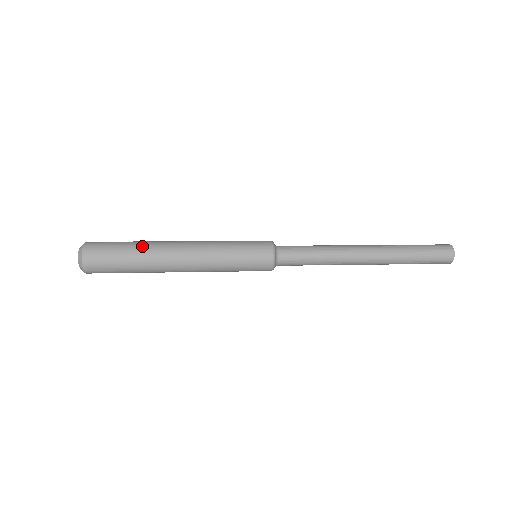
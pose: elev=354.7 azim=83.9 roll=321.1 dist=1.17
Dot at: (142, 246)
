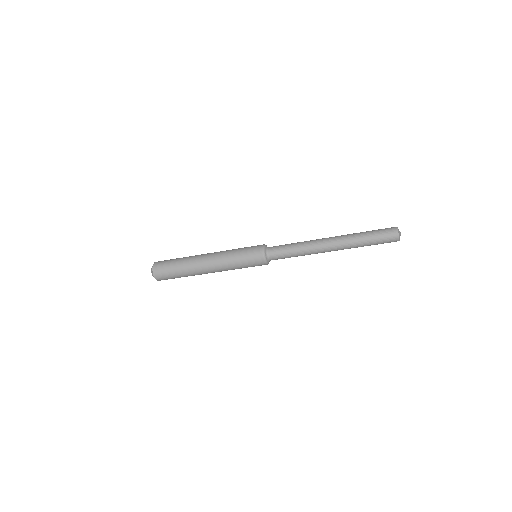
Dot at: (187, 257)
